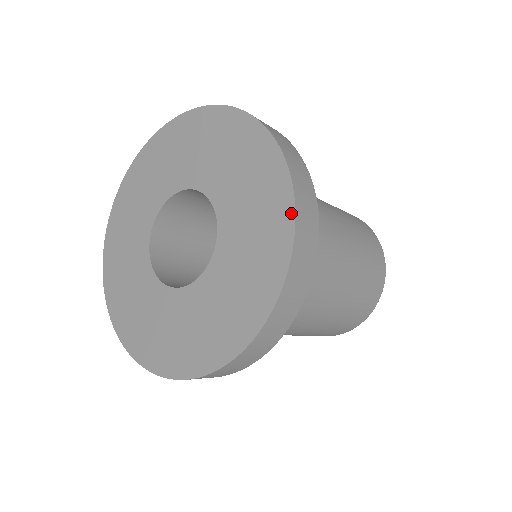
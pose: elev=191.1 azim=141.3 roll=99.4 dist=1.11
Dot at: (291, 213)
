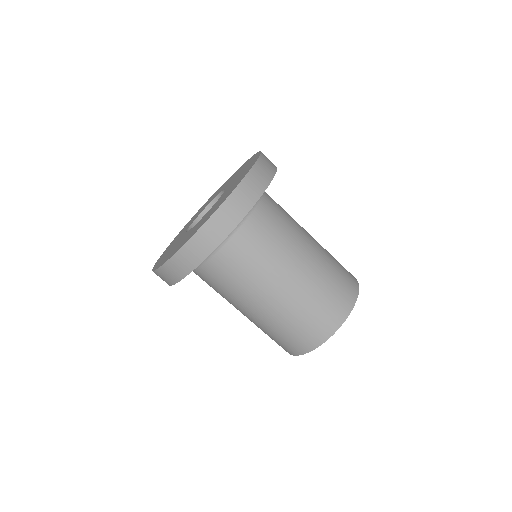
Dot at: occluded
